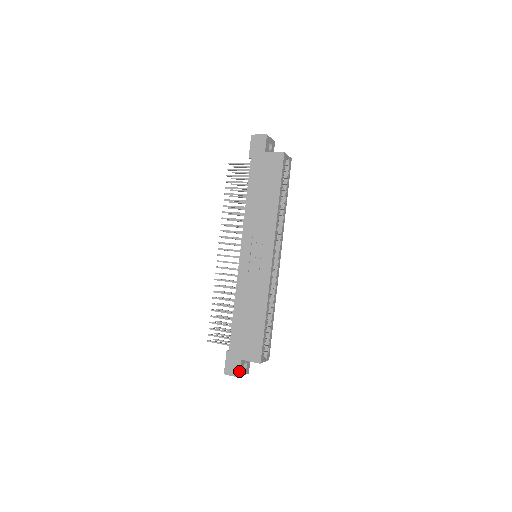
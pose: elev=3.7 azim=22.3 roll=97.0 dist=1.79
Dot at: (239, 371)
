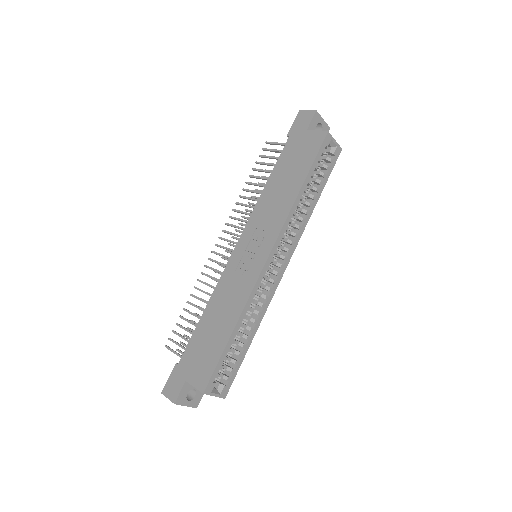
Dot at: (177, 395)
